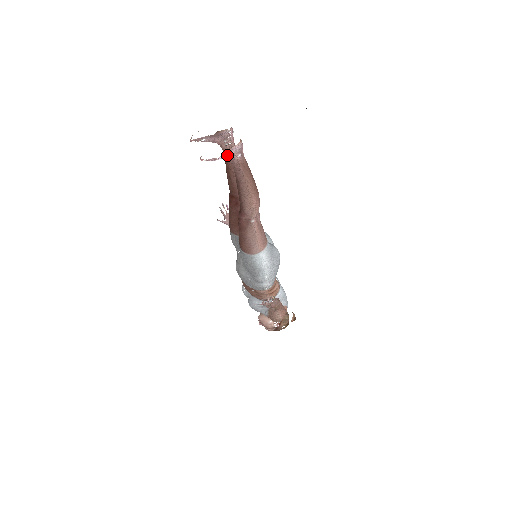
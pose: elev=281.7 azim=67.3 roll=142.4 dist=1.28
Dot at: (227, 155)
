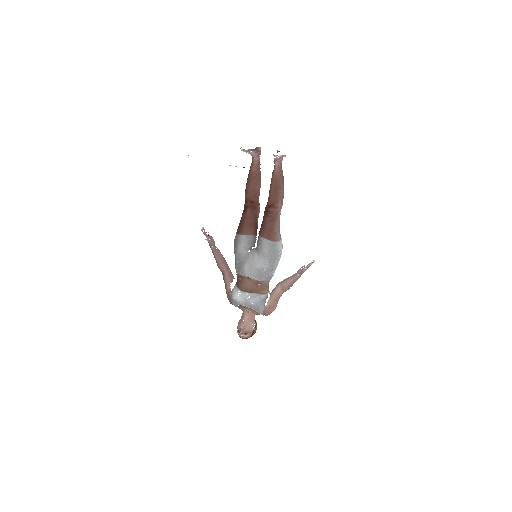
Dot at: occluded
